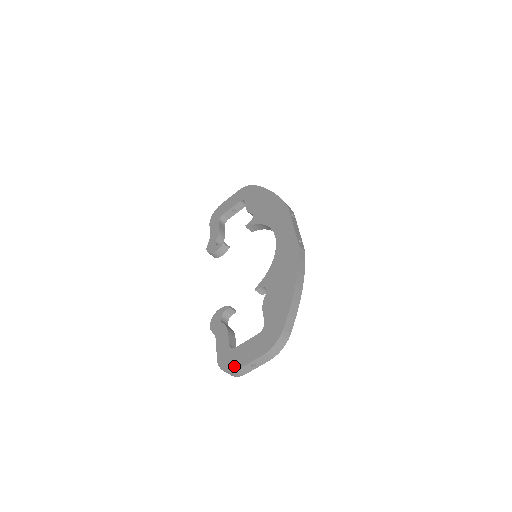
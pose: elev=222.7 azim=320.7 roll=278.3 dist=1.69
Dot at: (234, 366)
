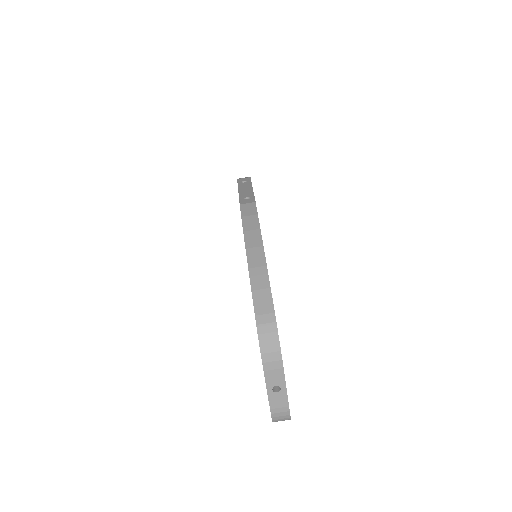
Dot at: occluded
